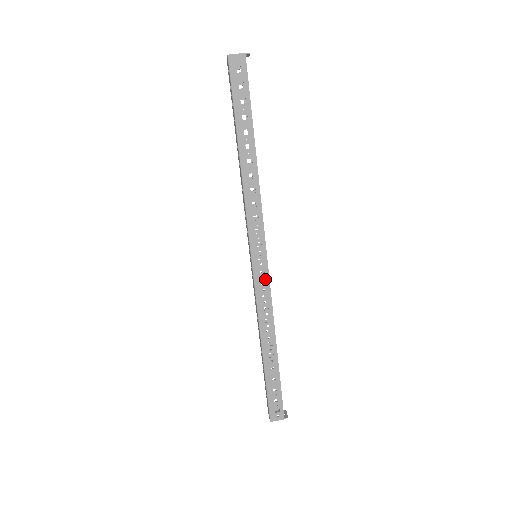
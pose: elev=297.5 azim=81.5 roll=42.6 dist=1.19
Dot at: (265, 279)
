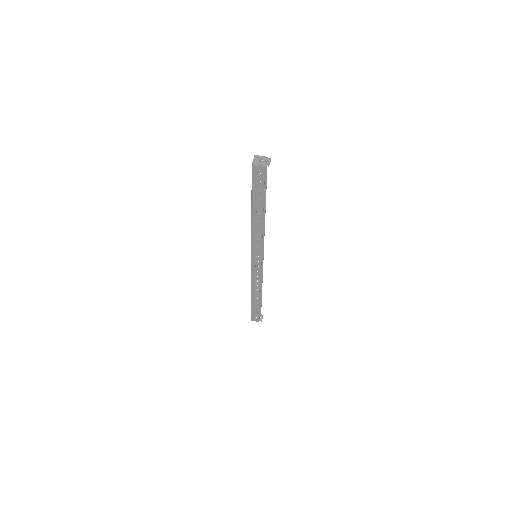
Dot at: (258, 270)
